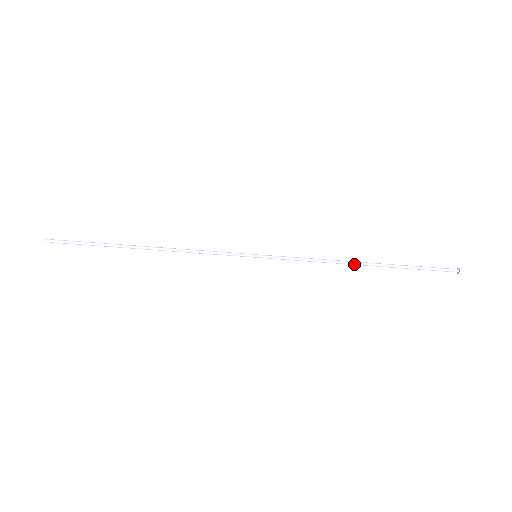
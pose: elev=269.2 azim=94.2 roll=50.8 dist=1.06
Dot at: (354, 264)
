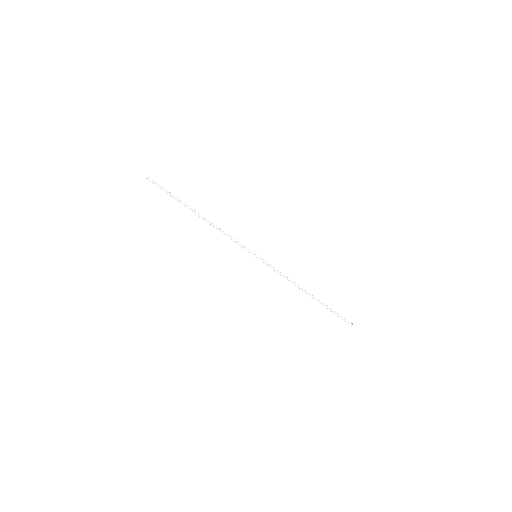
Dot at: (303, 290)
